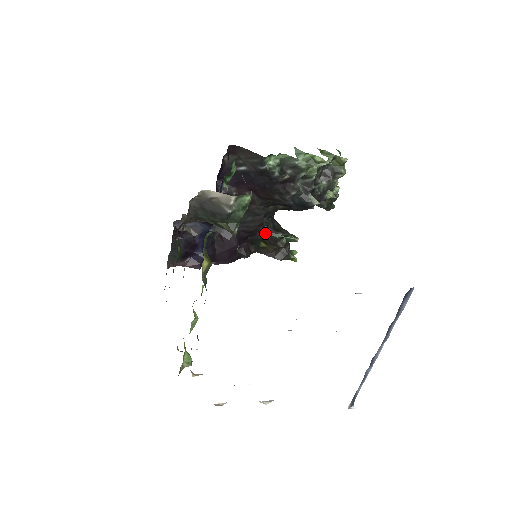
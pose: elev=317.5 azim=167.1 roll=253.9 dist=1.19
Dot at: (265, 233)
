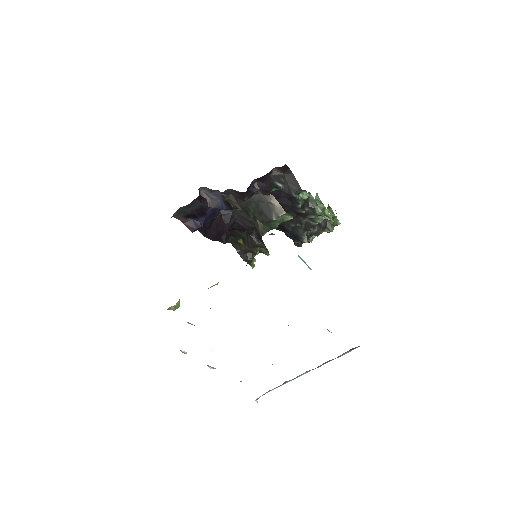
Dot at: occluded
